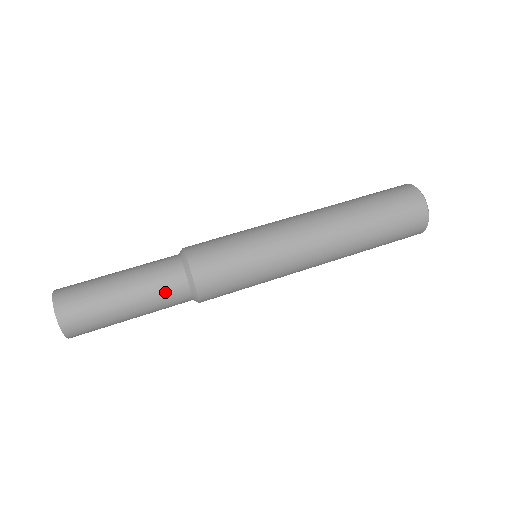
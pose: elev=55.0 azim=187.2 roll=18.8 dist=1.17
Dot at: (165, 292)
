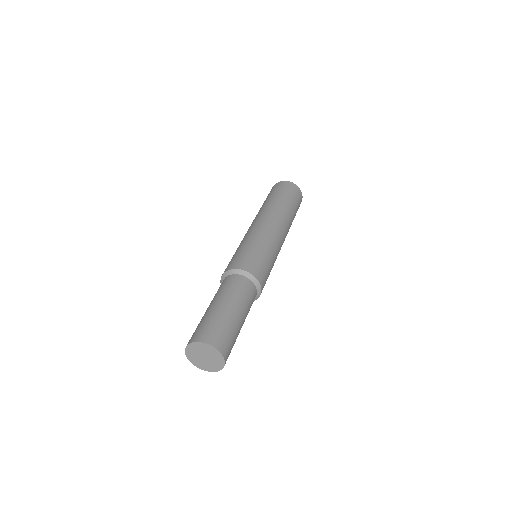
Dot at: (243, 290)
